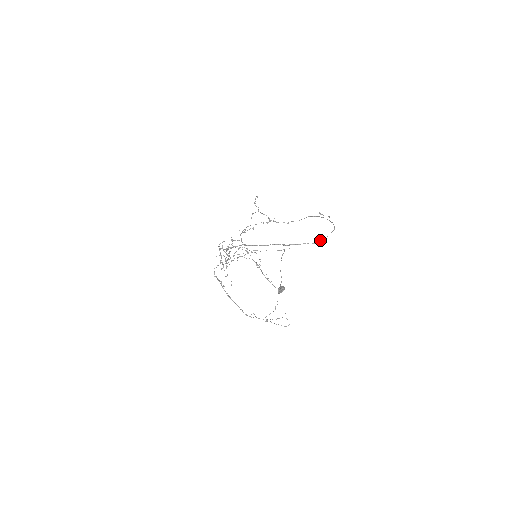
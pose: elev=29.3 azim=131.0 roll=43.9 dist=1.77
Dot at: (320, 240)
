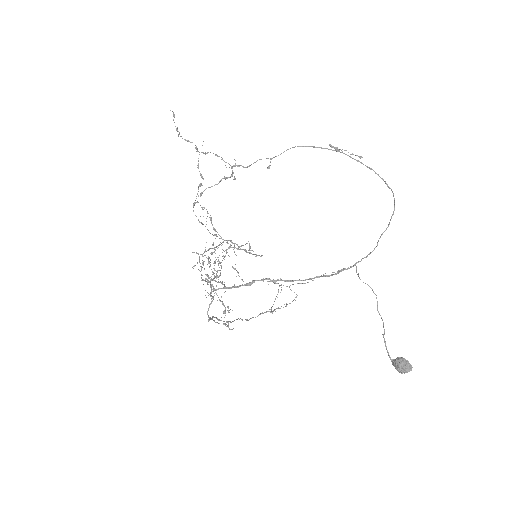
Dot at: (388, 226)
